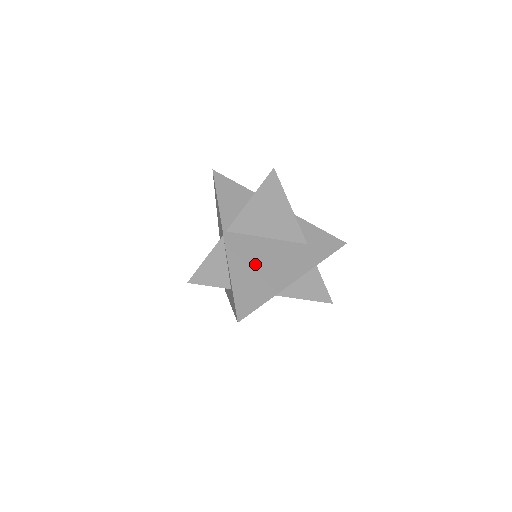
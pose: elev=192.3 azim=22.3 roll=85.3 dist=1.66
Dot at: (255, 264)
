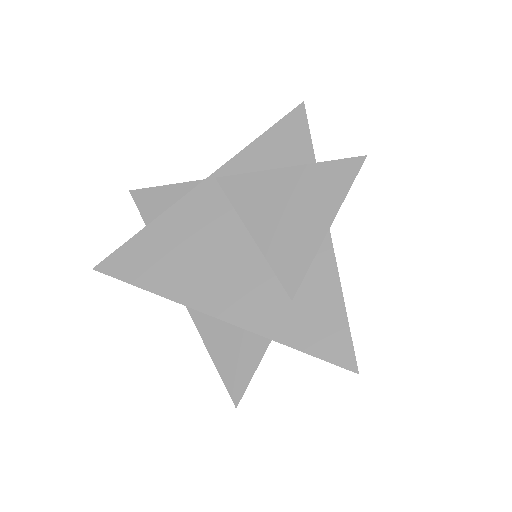
Dot at: (192, 242)
